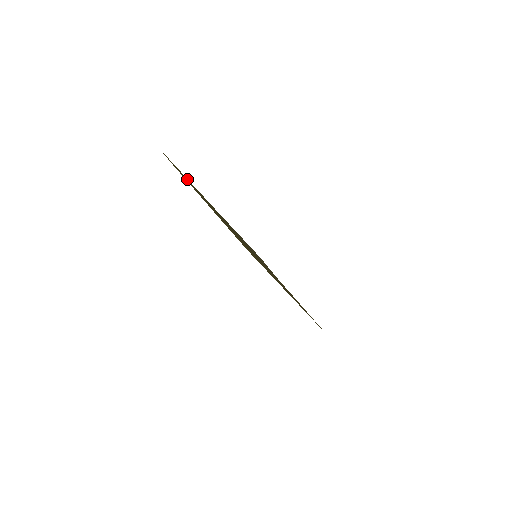
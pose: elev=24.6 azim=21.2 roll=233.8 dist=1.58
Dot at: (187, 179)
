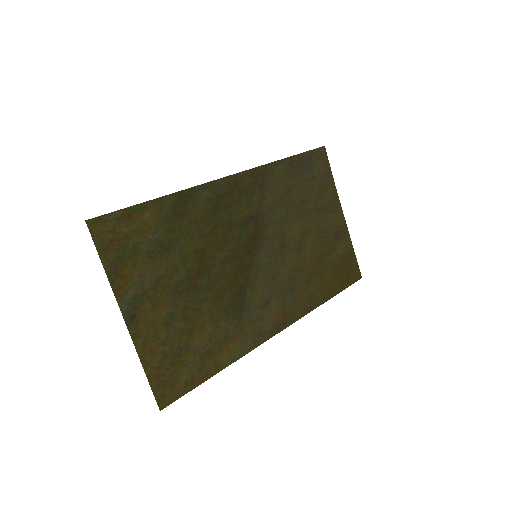
Dot at: (146, 212)
